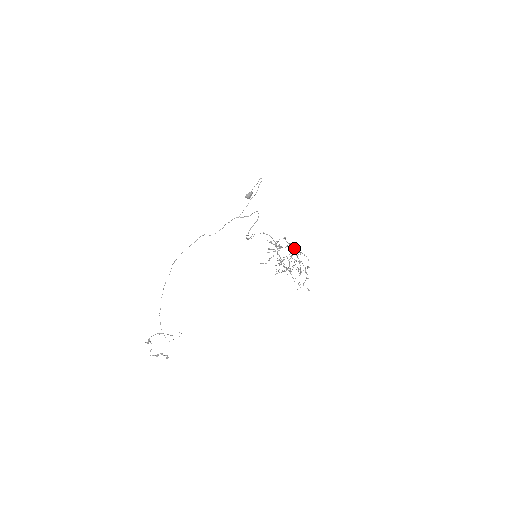
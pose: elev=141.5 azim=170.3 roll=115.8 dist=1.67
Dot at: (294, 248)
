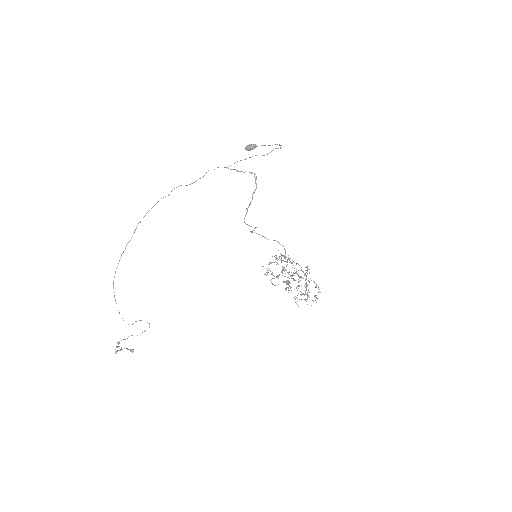
Dot at: occluded
